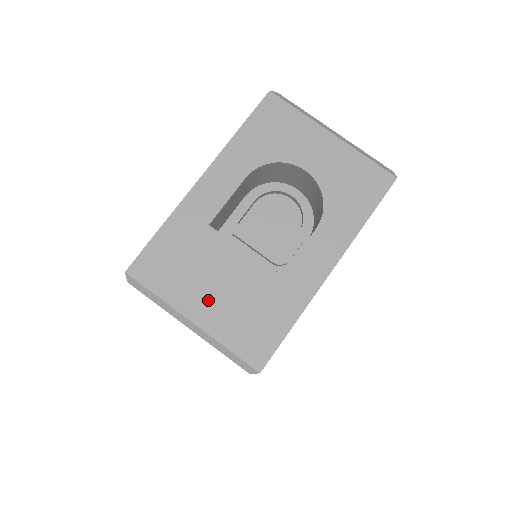
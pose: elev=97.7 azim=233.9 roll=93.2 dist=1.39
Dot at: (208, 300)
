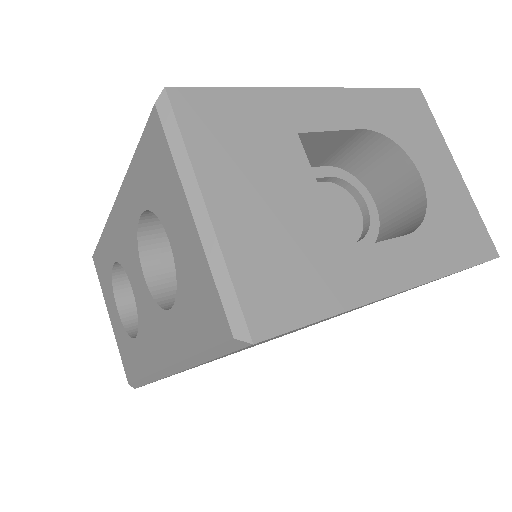
Dot at: (245, 202)
